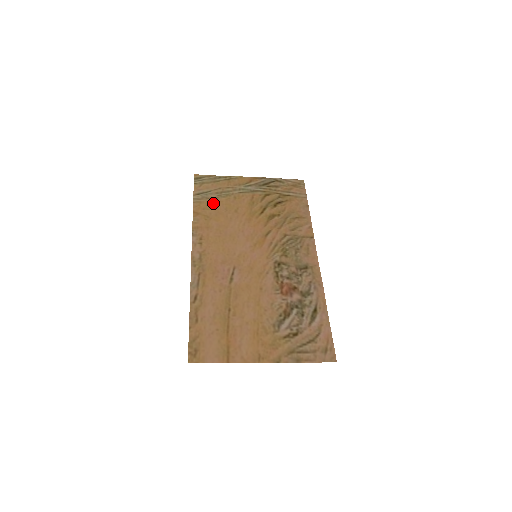
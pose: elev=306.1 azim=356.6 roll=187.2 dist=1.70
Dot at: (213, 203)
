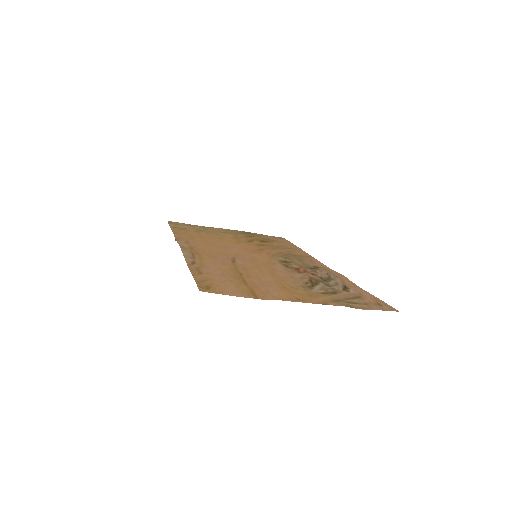
Dot at: (194, 232)
